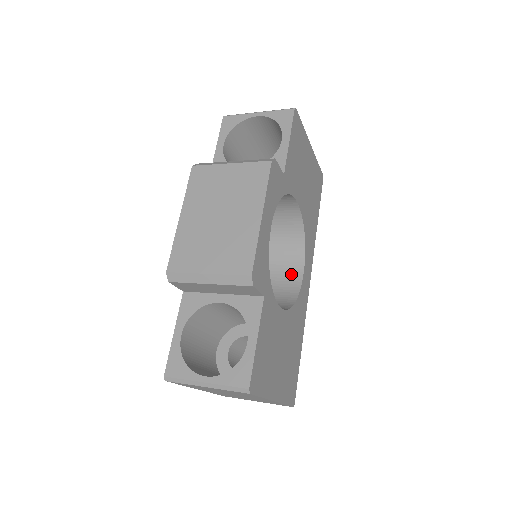
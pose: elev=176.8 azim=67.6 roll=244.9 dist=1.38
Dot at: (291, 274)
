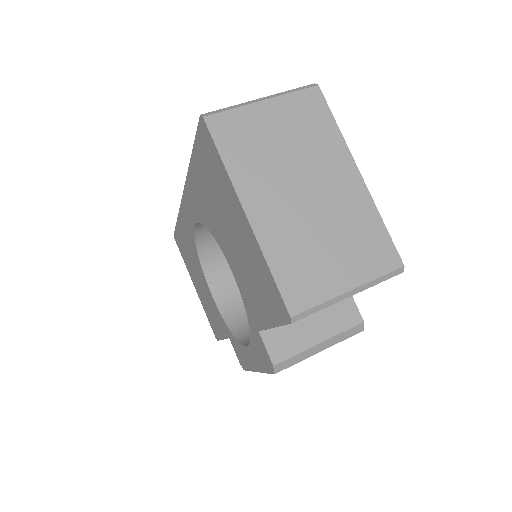
Dot at: occluded
